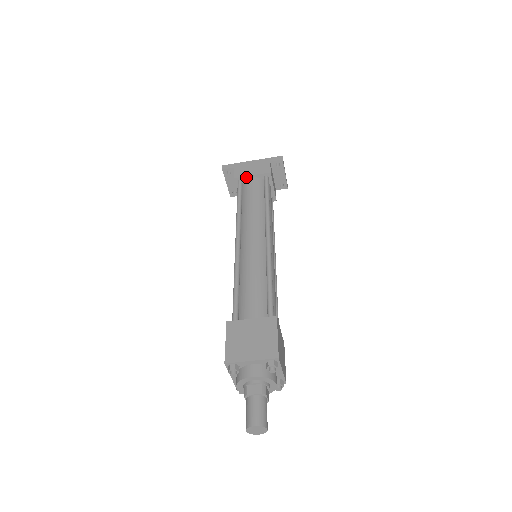
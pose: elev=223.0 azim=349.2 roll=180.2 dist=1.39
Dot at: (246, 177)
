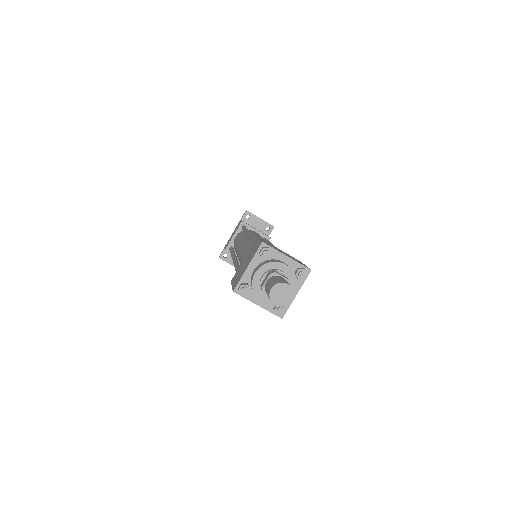
Dot at: (231, 241)
